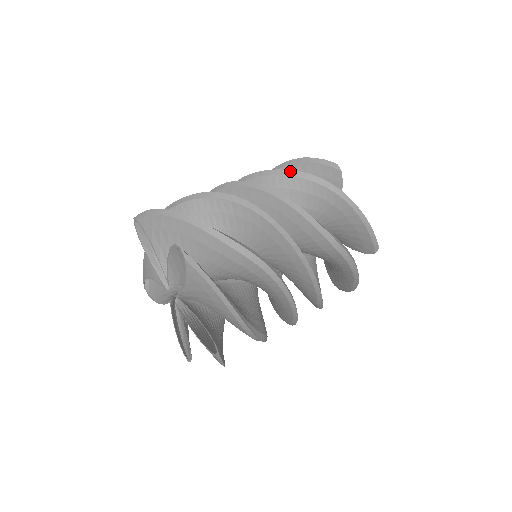
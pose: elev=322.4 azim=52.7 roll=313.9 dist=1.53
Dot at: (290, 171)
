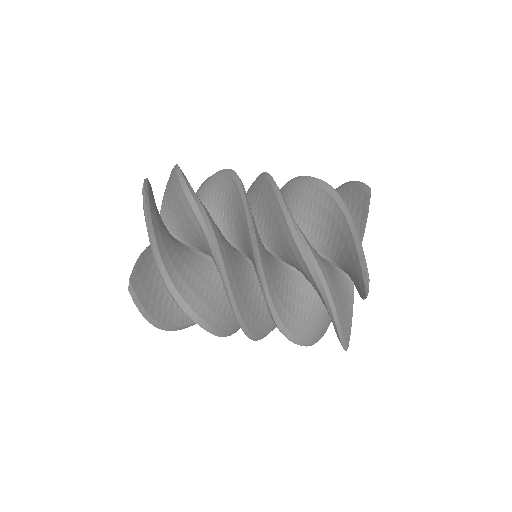
Dot at: (314, 178)
